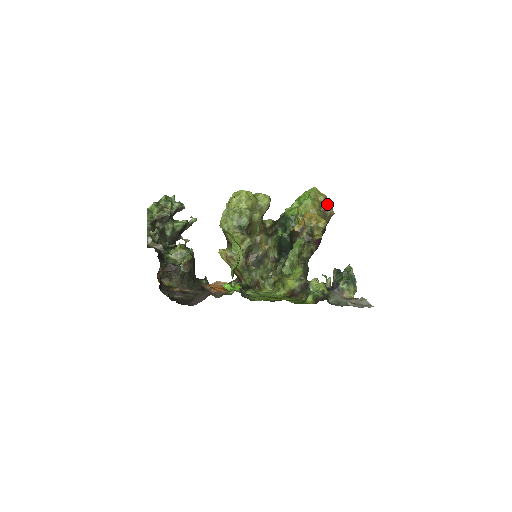
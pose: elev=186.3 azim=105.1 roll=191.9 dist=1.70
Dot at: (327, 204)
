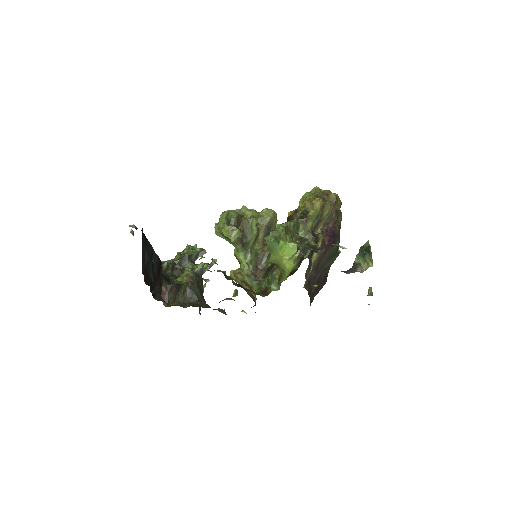
Dot at: (327, 192)
